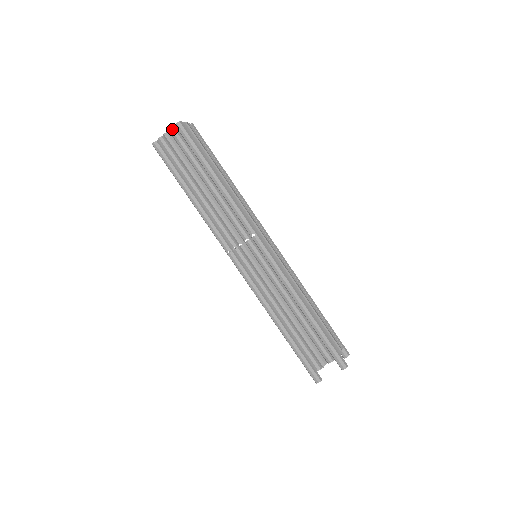
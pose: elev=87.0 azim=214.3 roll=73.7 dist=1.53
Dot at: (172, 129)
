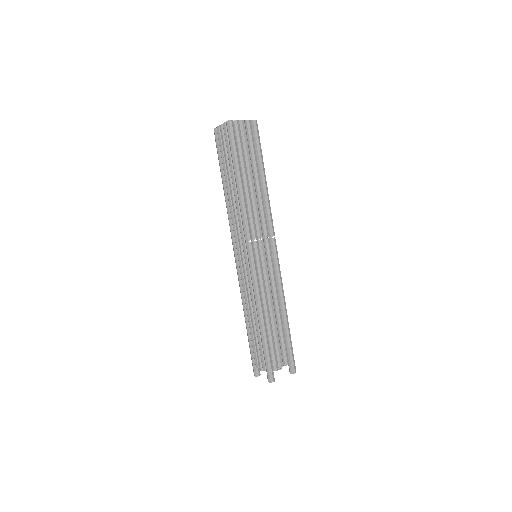
Dot at: (250, 121)
